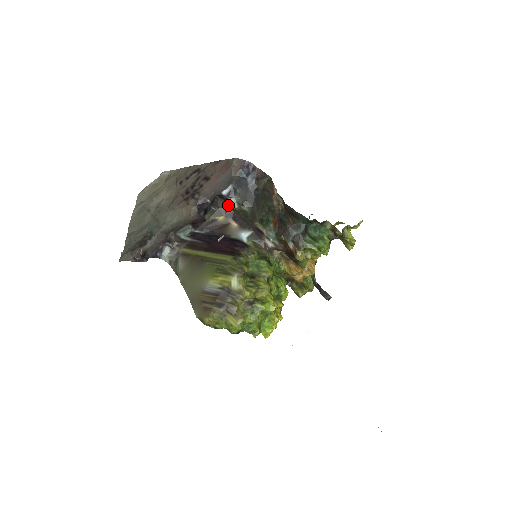
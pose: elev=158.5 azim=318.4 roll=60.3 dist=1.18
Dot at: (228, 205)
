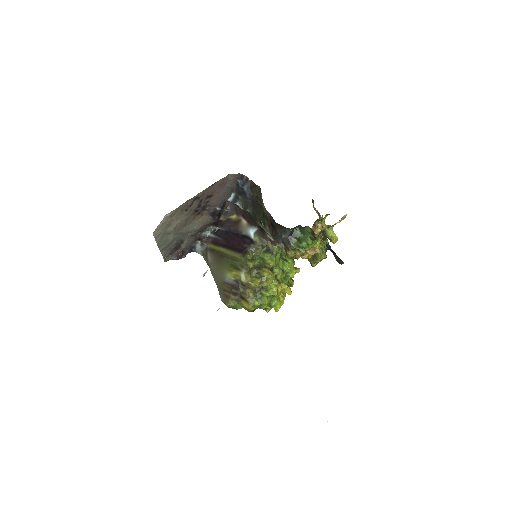
Dot at: (237, 206)
